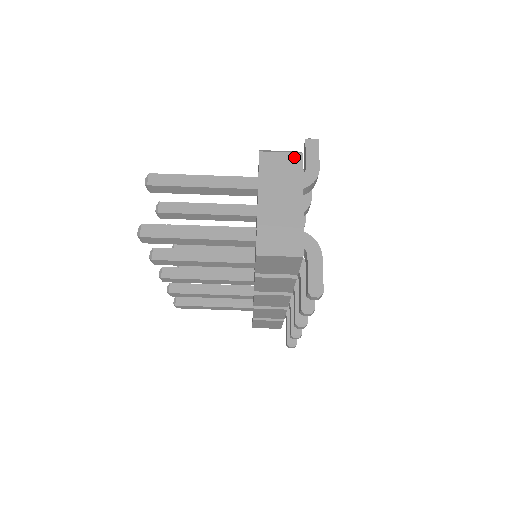
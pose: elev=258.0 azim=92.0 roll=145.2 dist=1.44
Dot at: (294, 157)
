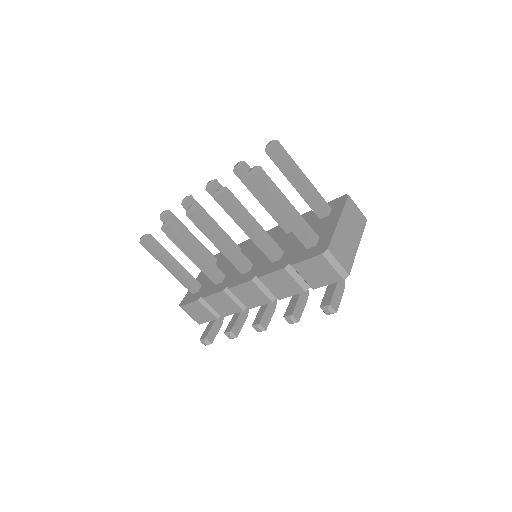
Dot at: (363, 217)
